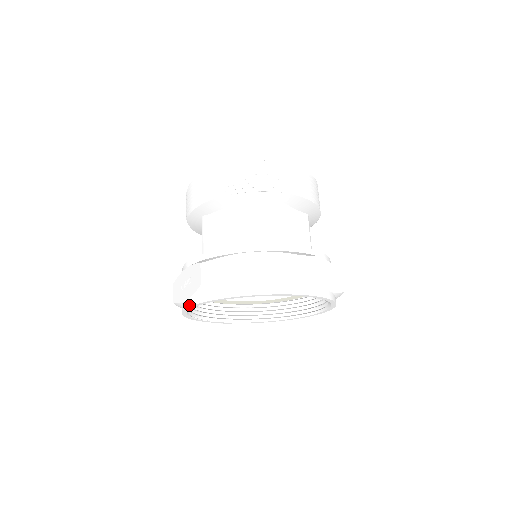
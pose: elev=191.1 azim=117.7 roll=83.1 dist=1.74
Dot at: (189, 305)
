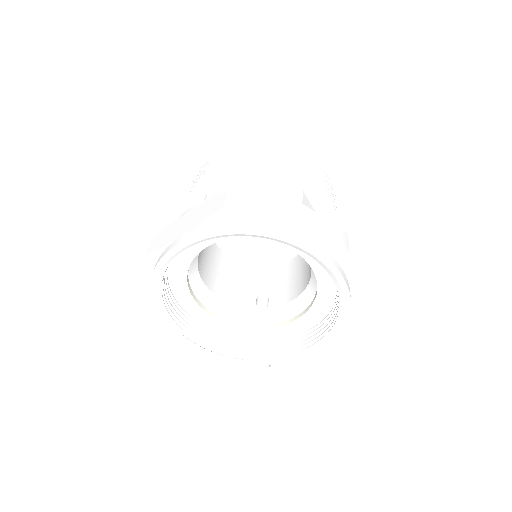
Dot at: (152, 301)
